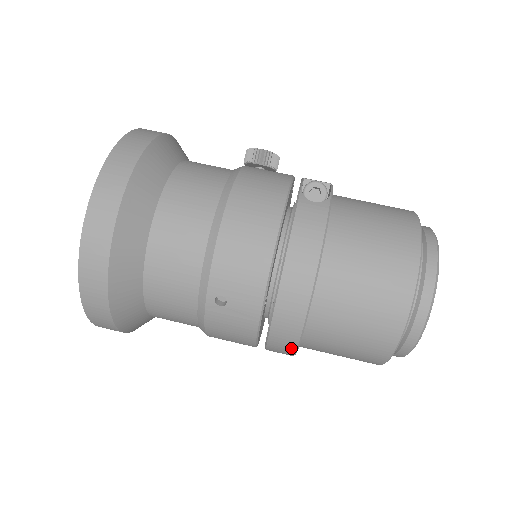
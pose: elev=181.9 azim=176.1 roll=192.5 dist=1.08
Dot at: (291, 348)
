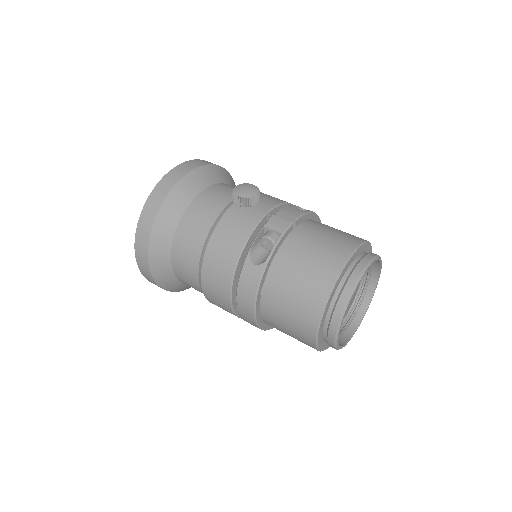
Dot at: occluded
